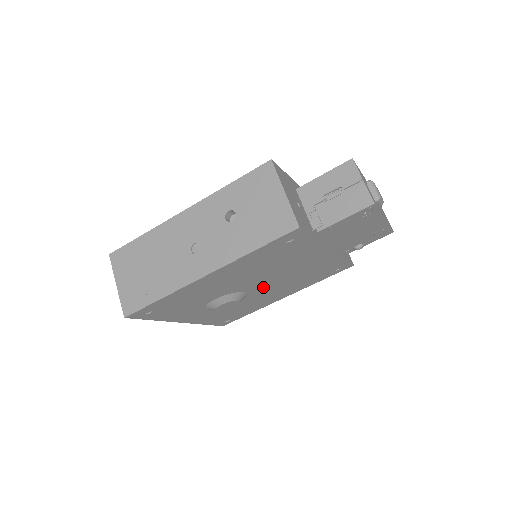
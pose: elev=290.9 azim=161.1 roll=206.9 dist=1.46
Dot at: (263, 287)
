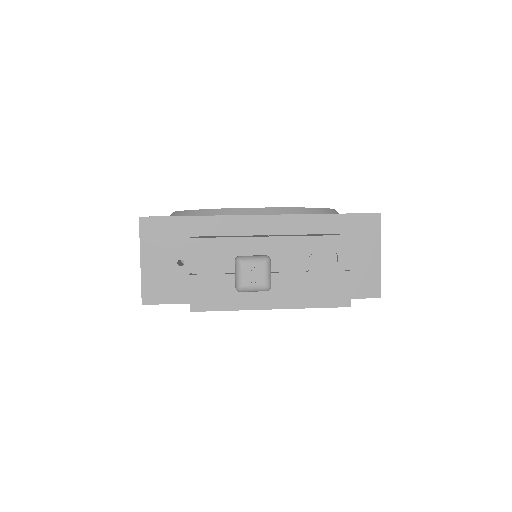
Dot at: occluded
